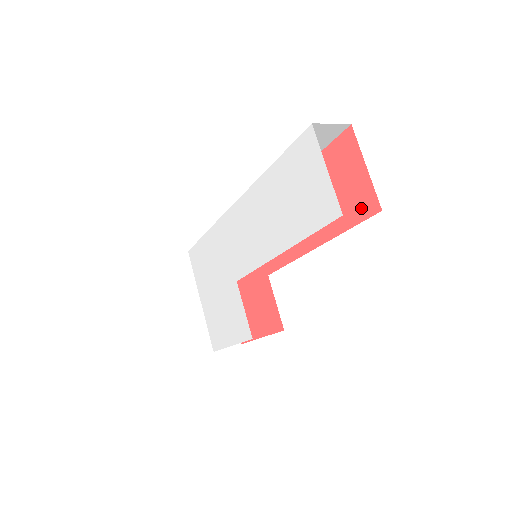
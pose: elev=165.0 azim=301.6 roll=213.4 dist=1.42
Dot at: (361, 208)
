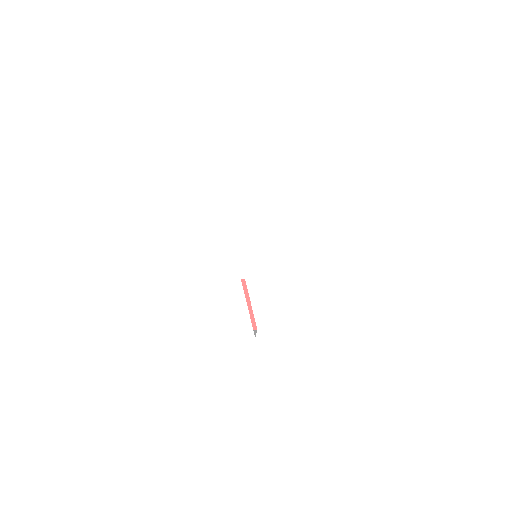
Dot at: occluded
